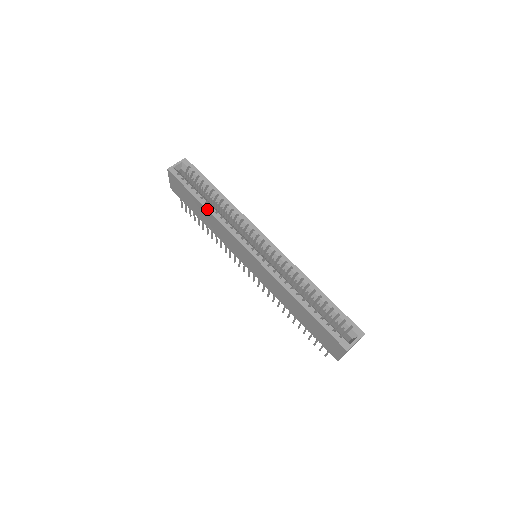
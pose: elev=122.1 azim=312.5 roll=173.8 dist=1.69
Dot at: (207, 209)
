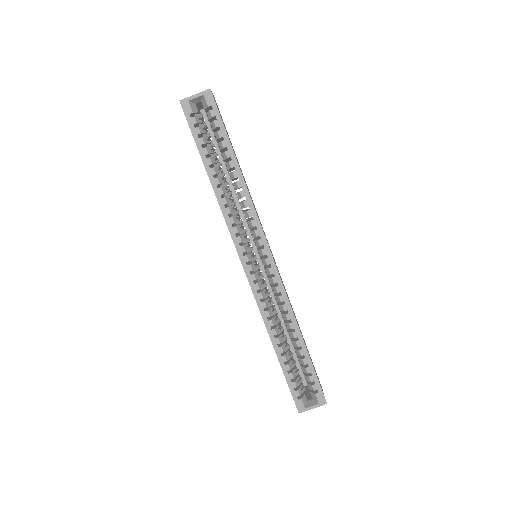
Dot at: (212, 186)
